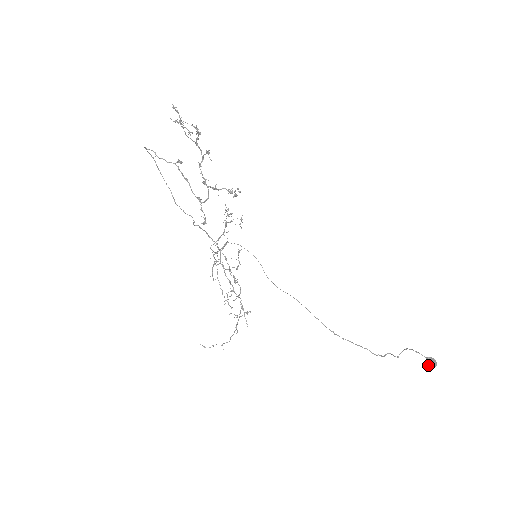
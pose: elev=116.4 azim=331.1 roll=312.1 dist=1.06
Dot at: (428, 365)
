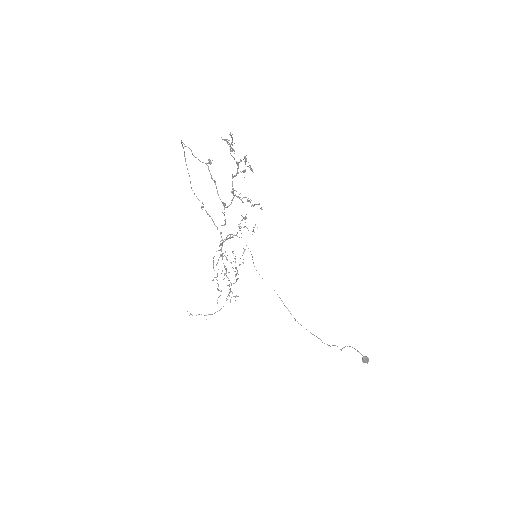
Dot at: (363, 361)
